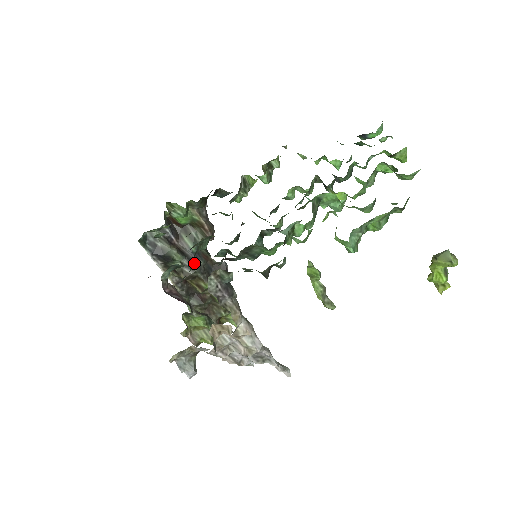
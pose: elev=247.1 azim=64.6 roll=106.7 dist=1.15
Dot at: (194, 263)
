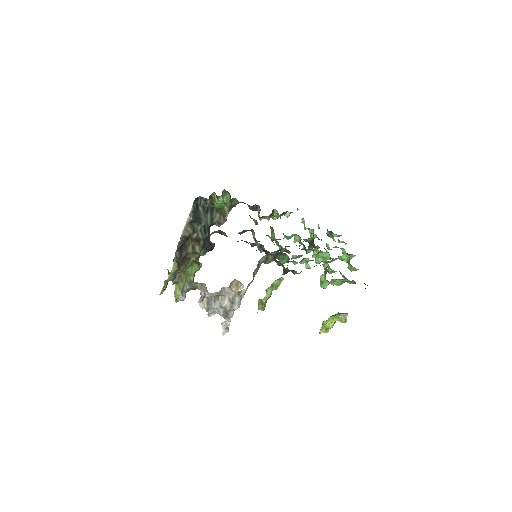
Dot at: (205, 233)
